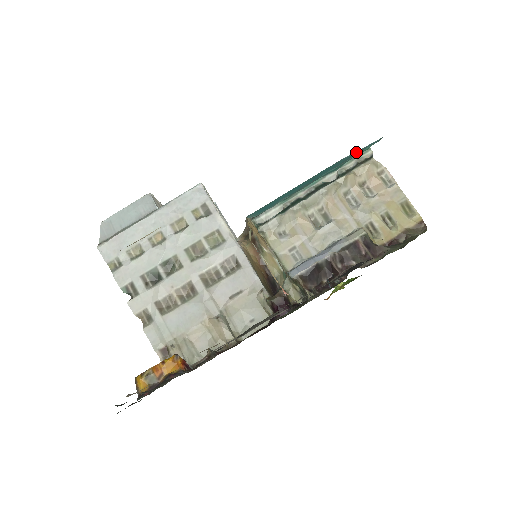
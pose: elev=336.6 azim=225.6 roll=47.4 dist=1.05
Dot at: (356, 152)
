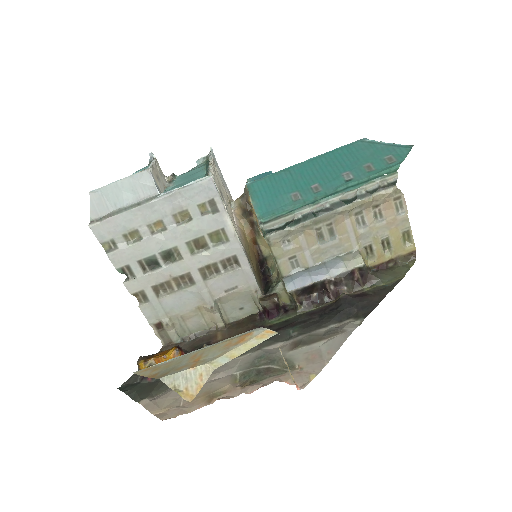
Dot at: (379, 146)
